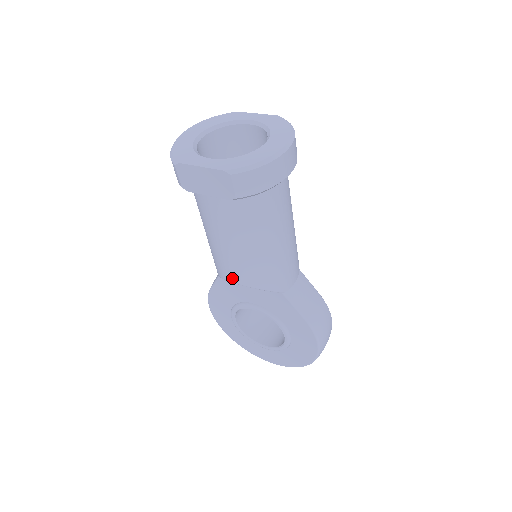
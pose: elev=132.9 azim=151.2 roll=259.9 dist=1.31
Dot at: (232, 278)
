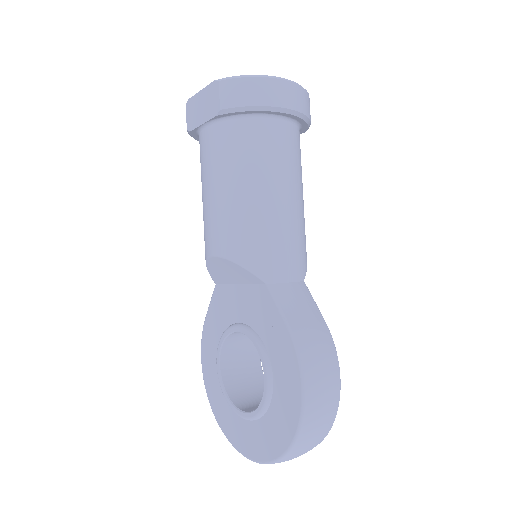
Dot at: (211, 248)
